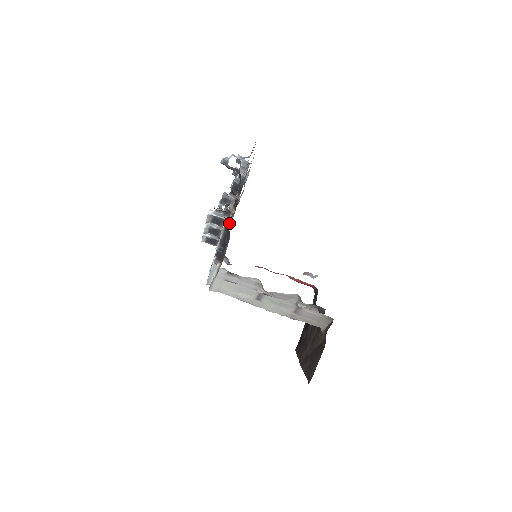
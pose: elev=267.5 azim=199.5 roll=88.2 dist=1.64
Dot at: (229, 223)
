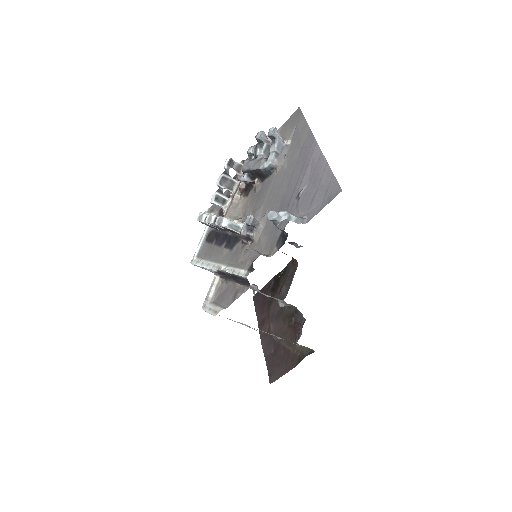
Dot at: (236, 209)
